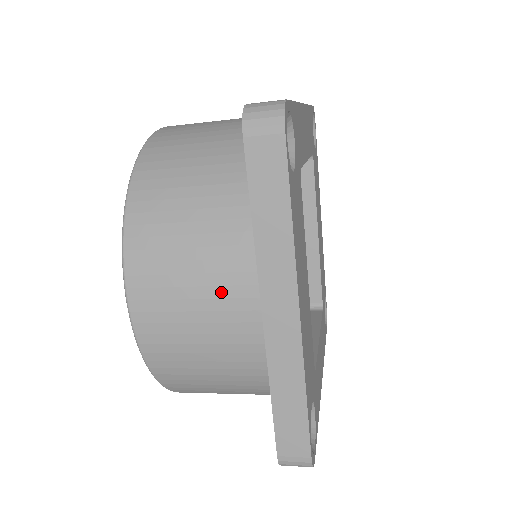
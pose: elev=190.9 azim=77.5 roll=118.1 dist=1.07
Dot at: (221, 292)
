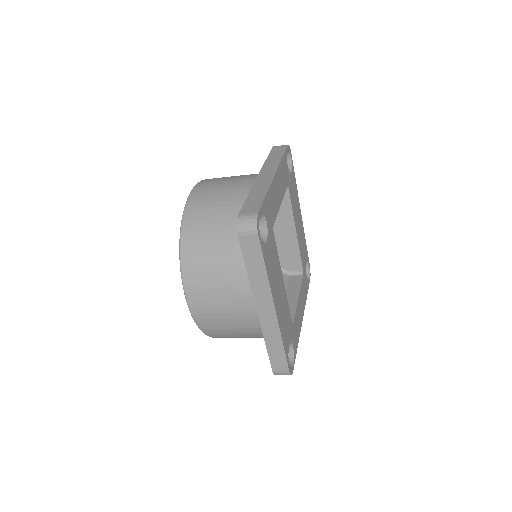
Dot at: (235, 299)
